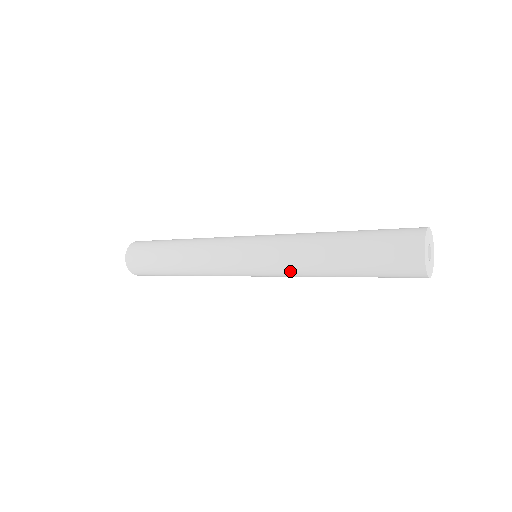
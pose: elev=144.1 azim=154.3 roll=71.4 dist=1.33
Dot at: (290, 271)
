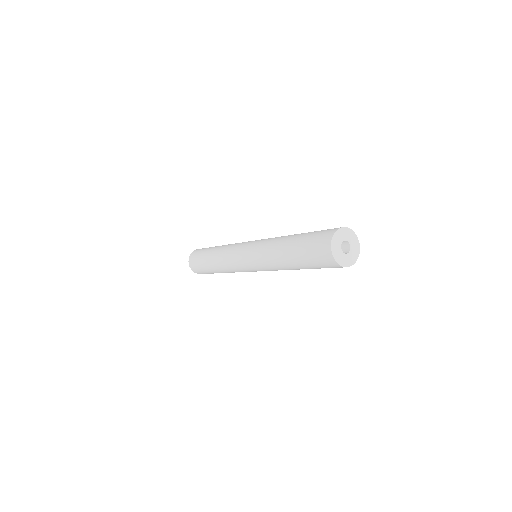
Dot at: (265, 262)
